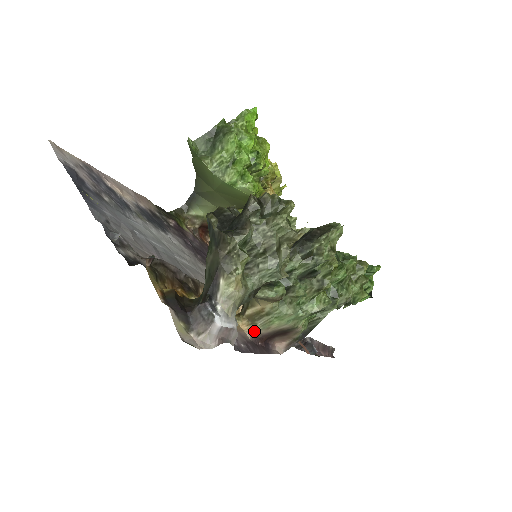
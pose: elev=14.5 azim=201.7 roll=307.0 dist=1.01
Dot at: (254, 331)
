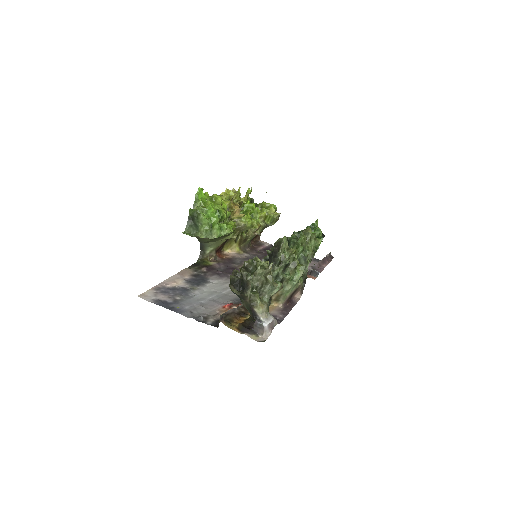
Dot at: (281, 303)
